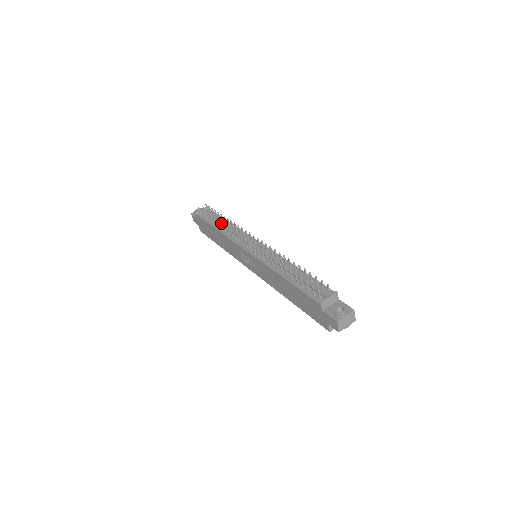
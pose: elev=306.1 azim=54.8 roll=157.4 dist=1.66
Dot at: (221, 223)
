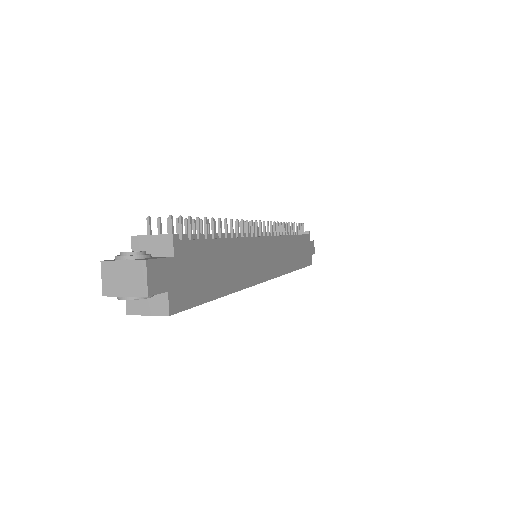
Dot at: occluded
